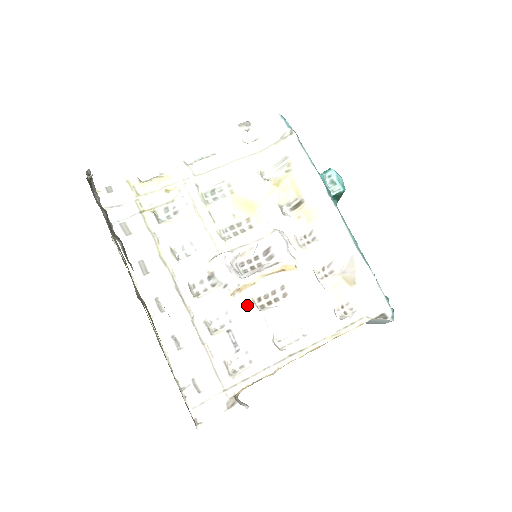
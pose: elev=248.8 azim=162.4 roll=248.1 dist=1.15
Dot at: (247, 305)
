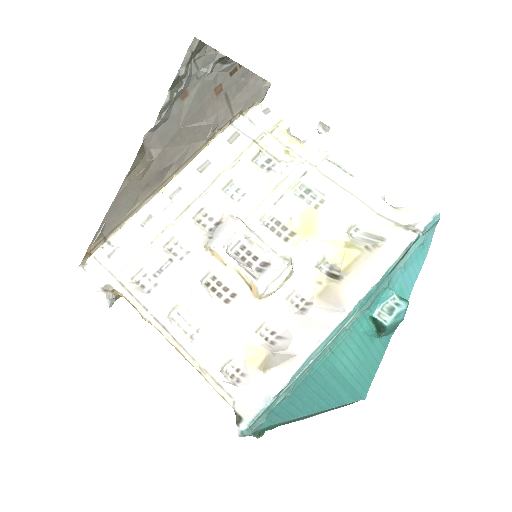
Dot at: (202, 267)
